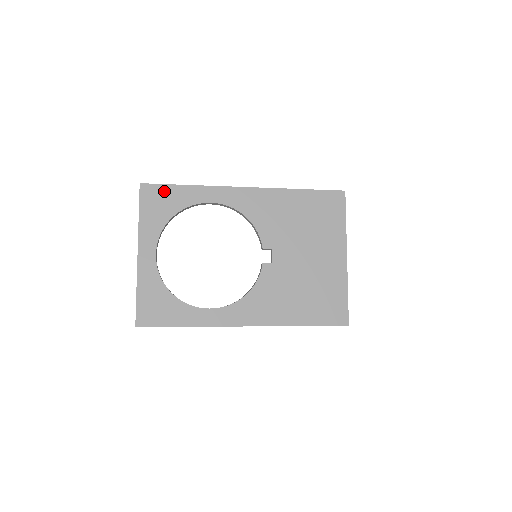
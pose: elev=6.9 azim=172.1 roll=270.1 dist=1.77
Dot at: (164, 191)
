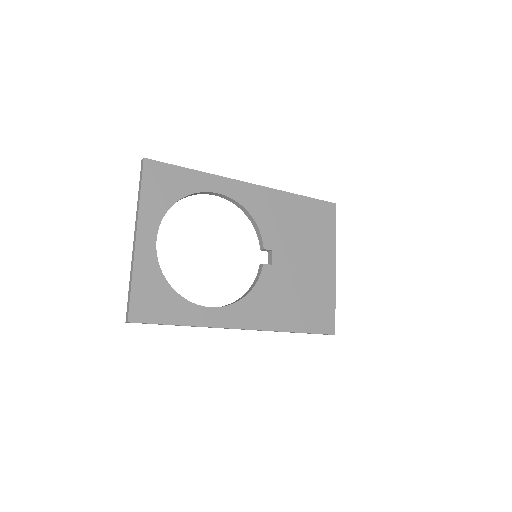
Dot at: (170, 171)
